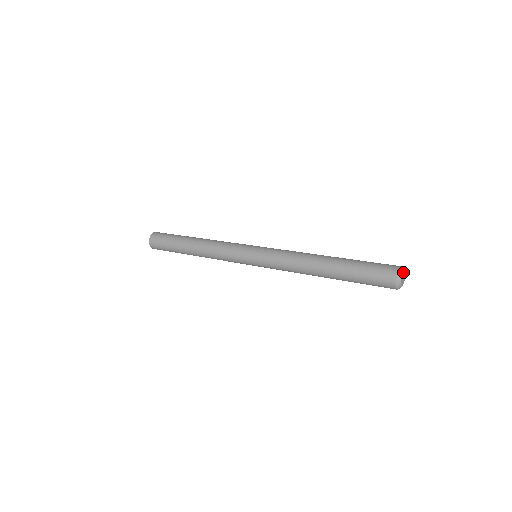
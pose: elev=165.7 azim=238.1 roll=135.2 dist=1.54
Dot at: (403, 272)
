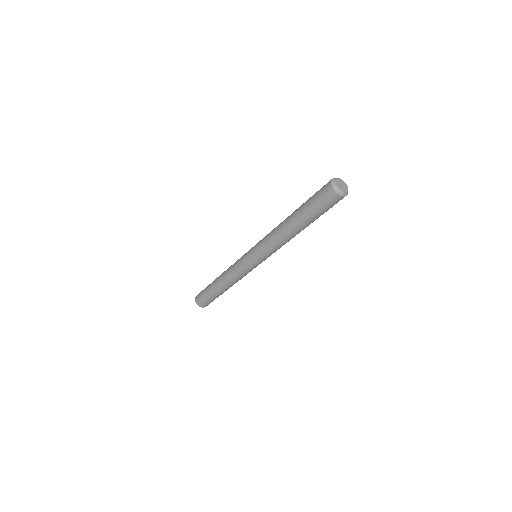
Dot at: (344, 183)
